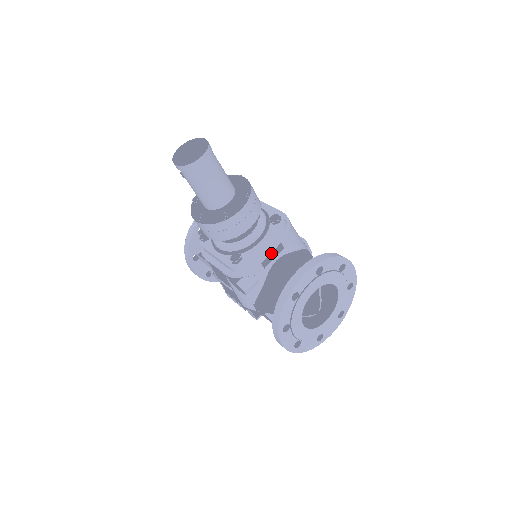
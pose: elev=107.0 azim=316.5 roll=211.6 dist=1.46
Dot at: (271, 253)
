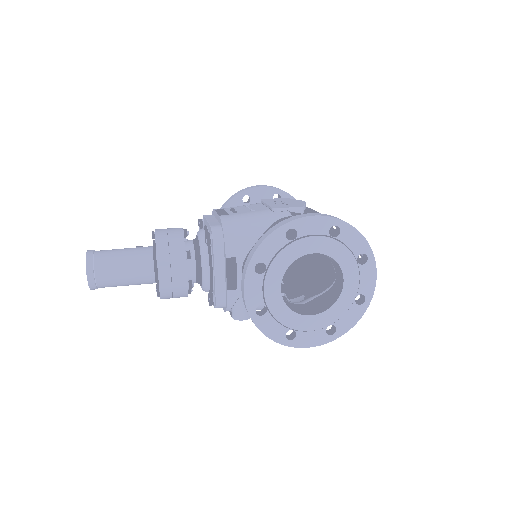
Dot at: (227, 274)
